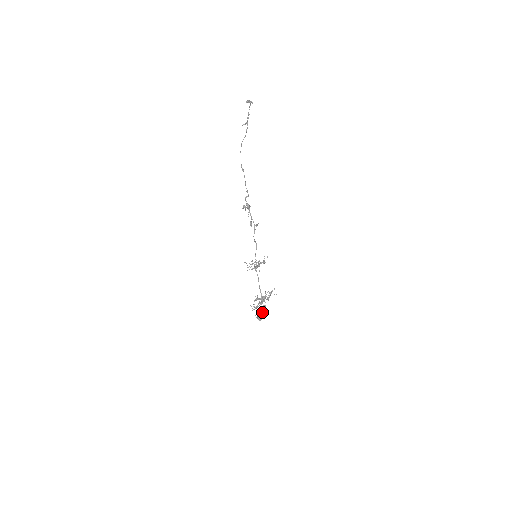
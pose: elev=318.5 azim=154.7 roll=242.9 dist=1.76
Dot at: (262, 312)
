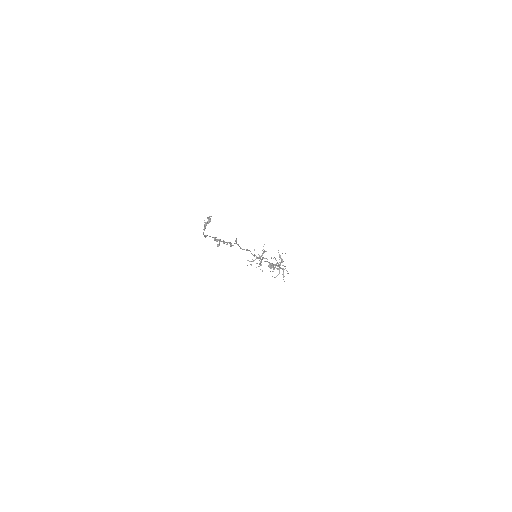
Dot at: occluded
